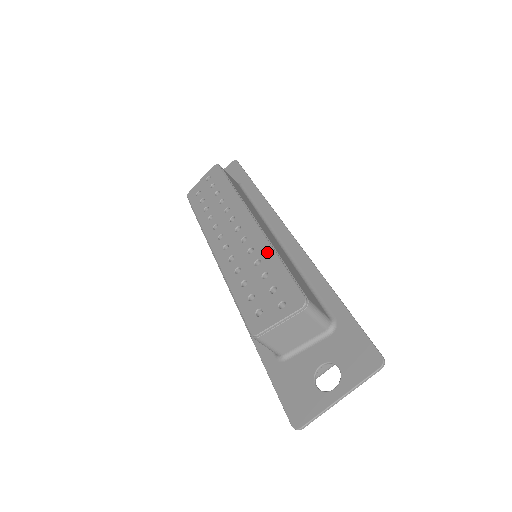
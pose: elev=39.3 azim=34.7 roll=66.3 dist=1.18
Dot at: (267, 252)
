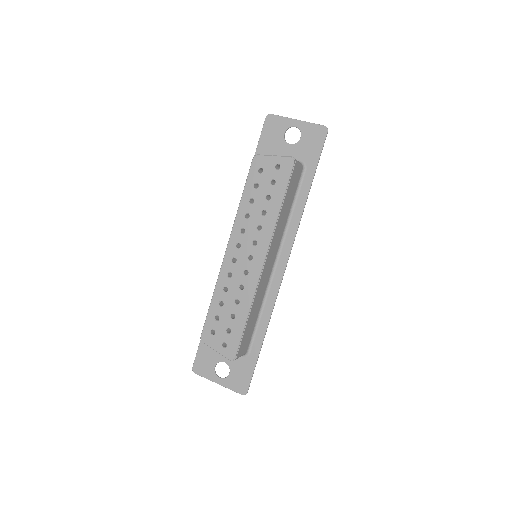
Dot at: (246, 304)
